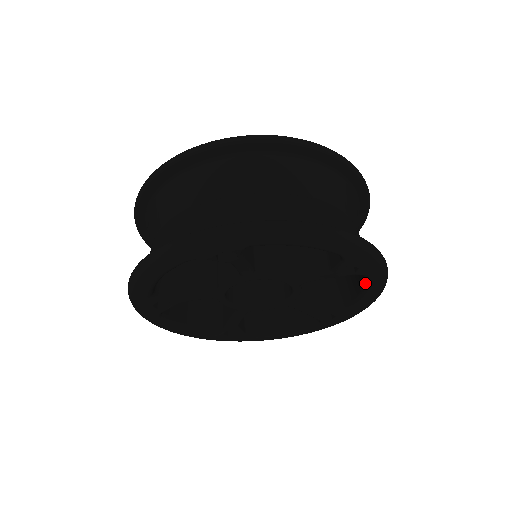
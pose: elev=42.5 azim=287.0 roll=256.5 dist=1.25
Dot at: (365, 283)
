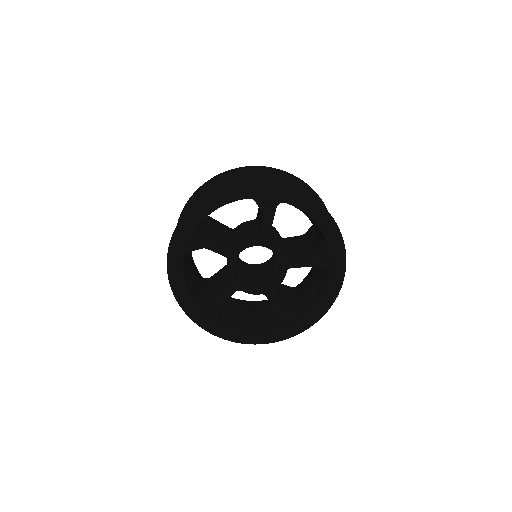
Dot at: (328, 284)
